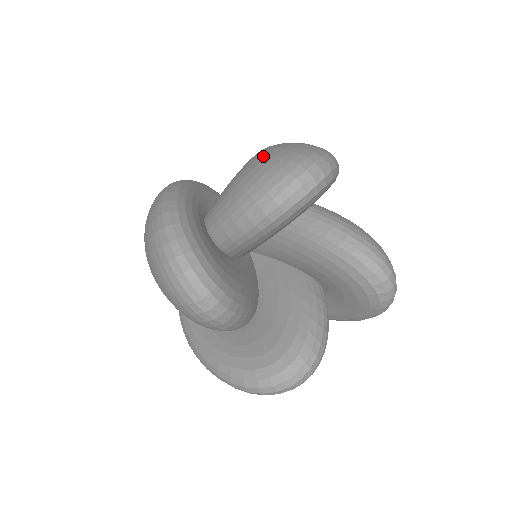
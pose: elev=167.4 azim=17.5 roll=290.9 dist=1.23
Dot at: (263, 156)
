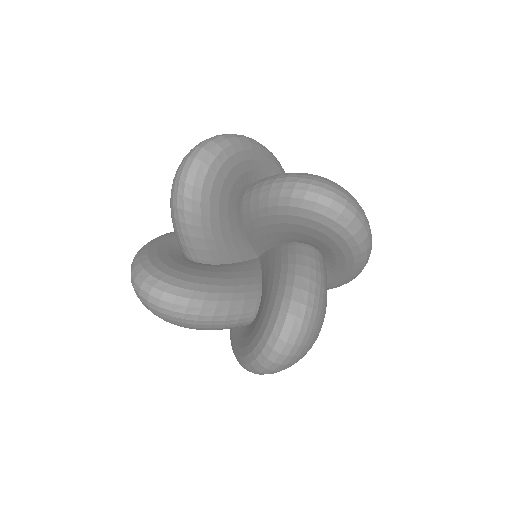
Dot at: occluded
